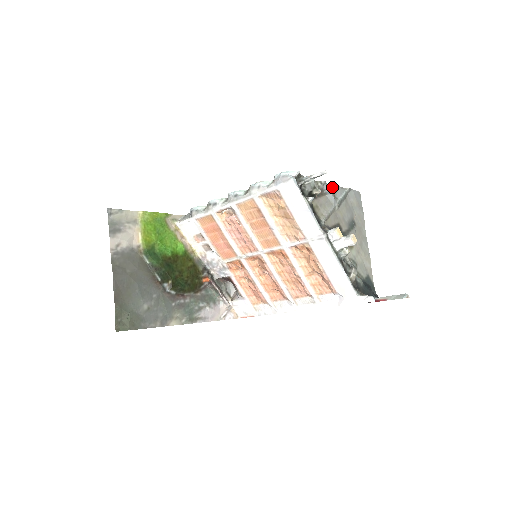
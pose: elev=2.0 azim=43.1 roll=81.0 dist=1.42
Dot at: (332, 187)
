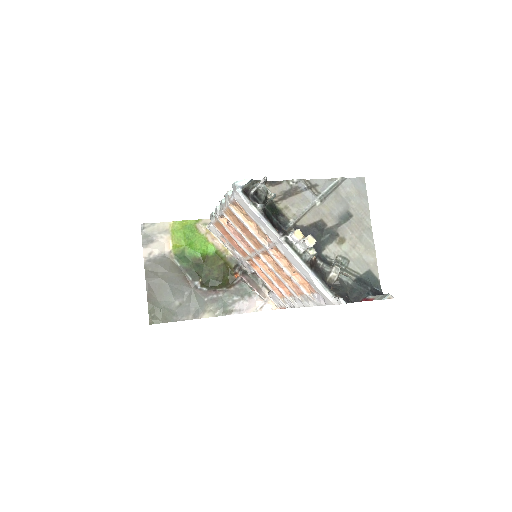
Dot at: (314, 182)
